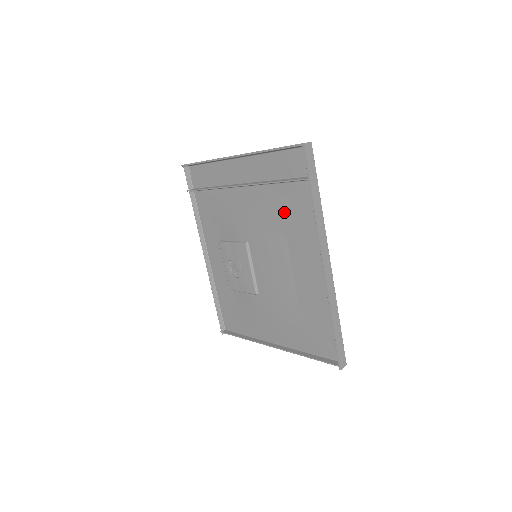
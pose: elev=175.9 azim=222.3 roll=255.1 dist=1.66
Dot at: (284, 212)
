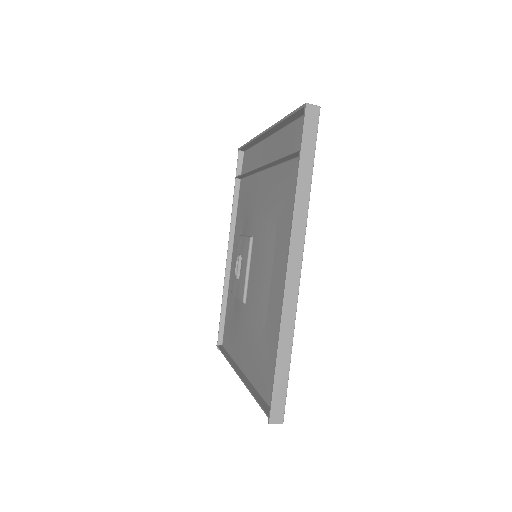
Dot at: (281, 198)
